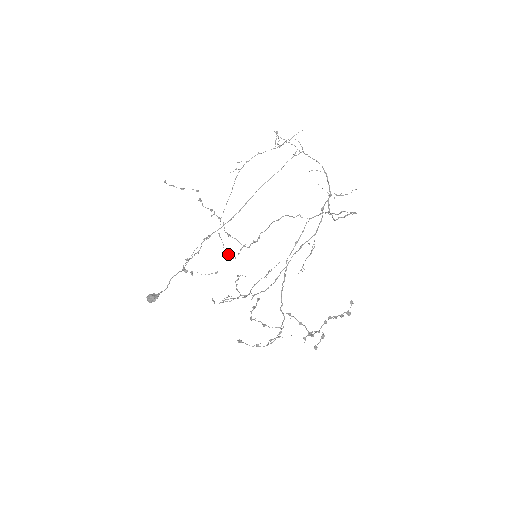
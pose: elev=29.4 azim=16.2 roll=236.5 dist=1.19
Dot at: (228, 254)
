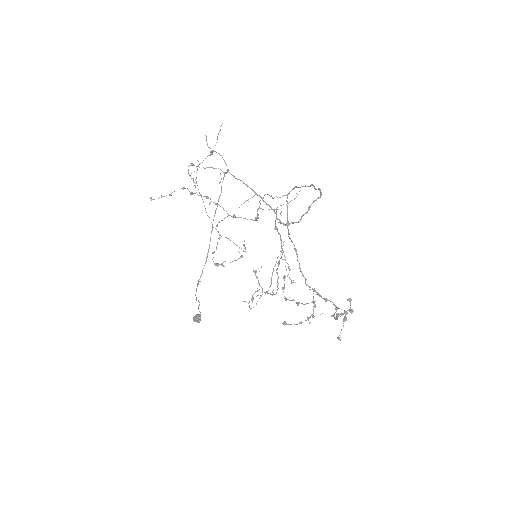
Dot at: occluded
